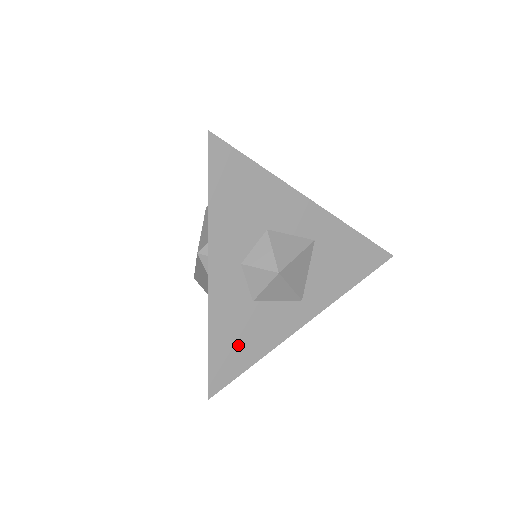
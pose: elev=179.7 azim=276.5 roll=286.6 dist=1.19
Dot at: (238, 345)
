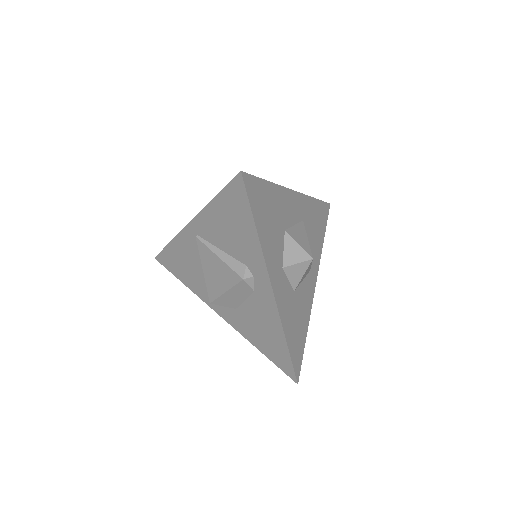
Dot at: (297, 331)
